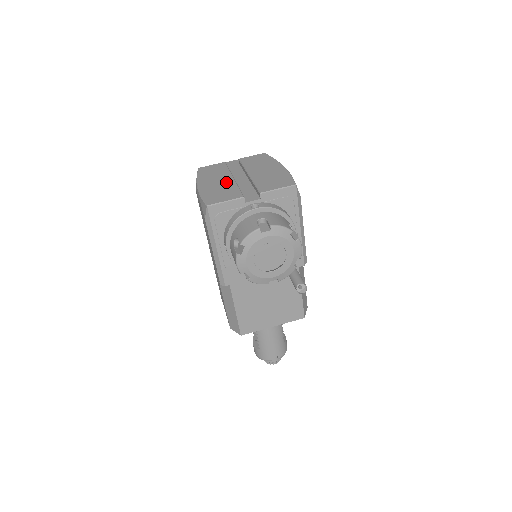
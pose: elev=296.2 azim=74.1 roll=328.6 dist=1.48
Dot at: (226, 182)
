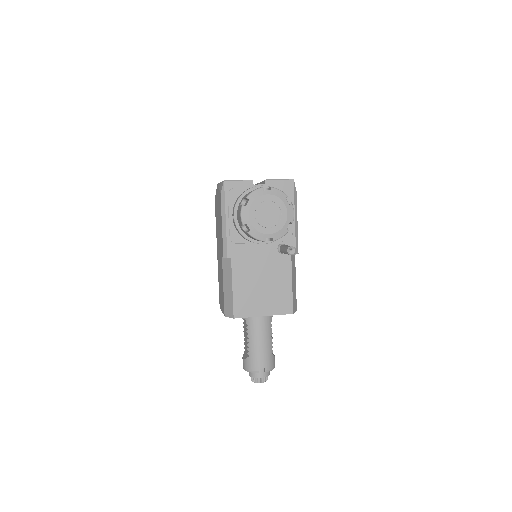
Dot at: occluded
